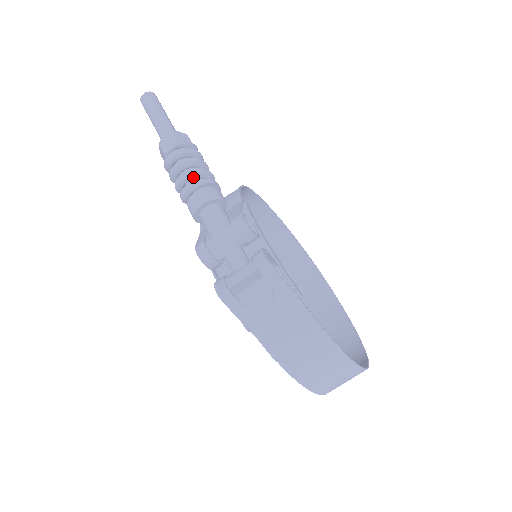
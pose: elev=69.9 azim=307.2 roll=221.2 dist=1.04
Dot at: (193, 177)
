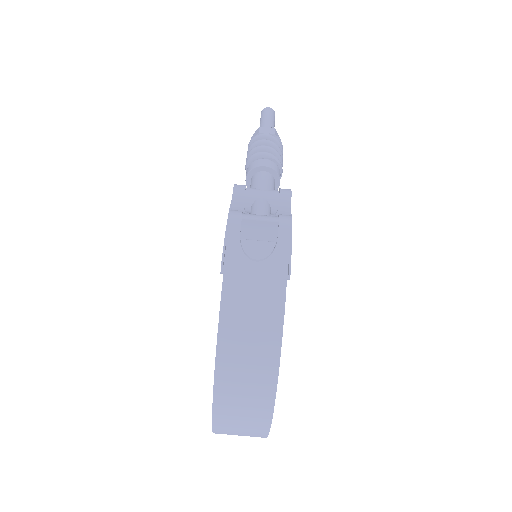
Dot at: (271, 153)
